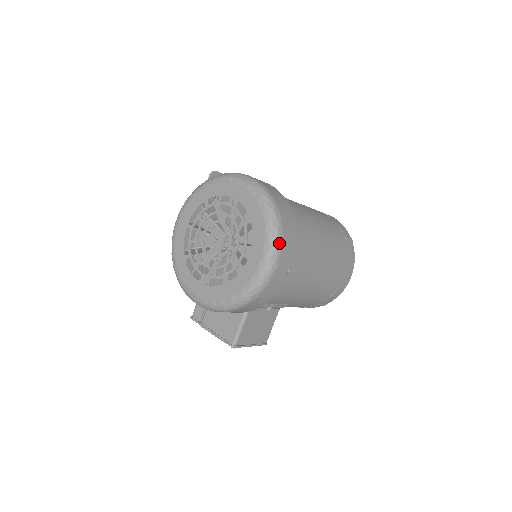
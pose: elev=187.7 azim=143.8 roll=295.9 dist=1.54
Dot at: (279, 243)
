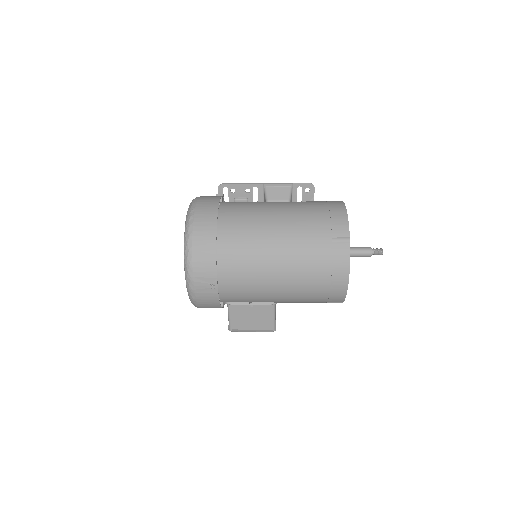
Dot at: (189, 267)
